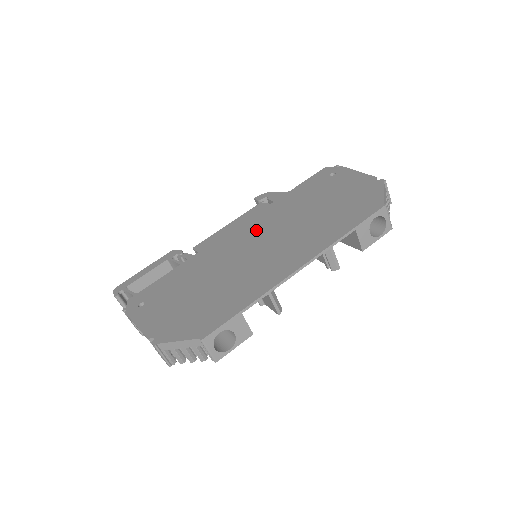
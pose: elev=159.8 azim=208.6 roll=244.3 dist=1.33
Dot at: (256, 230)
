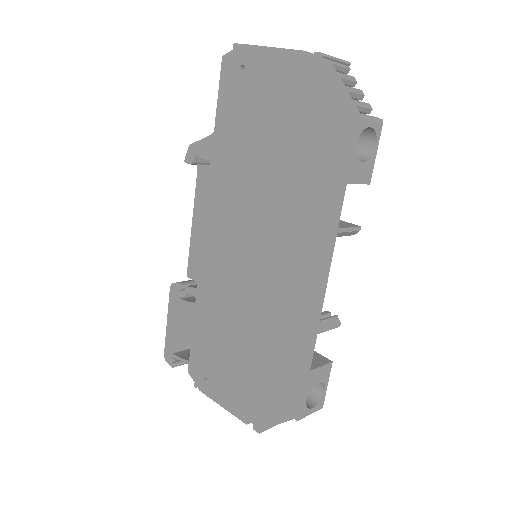
Dot at: (229, 226)
